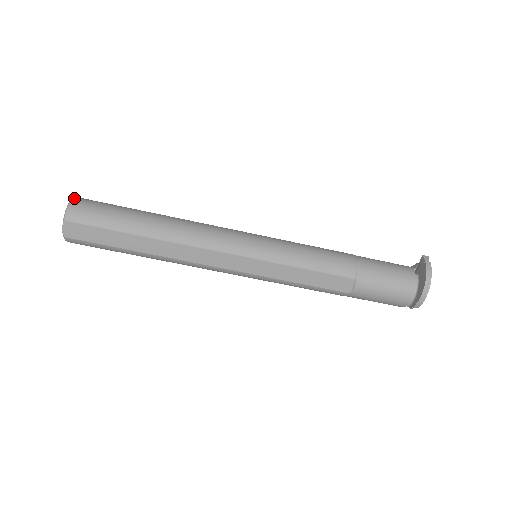
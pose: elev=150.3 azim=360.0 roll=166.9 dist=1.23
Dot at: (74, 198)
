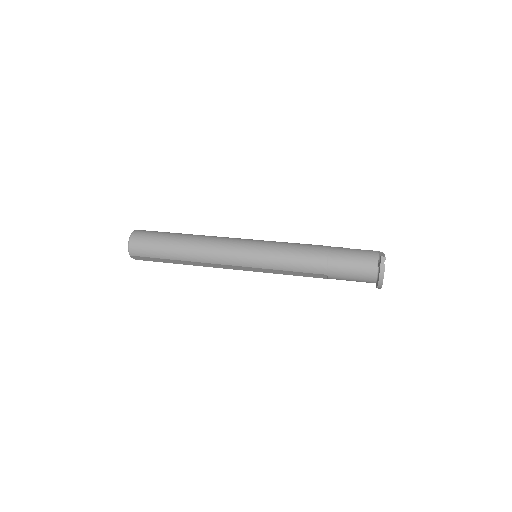
Dot at: (130, 238)
